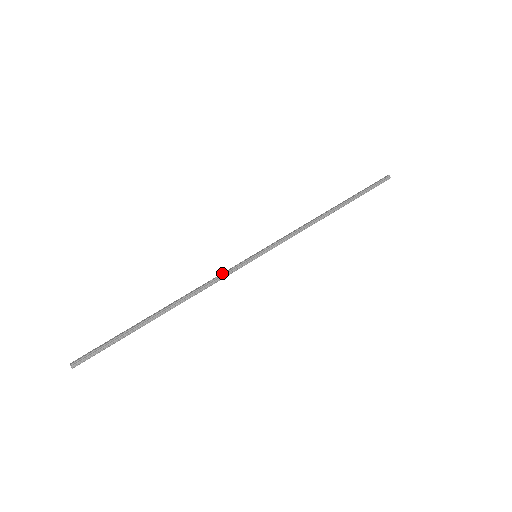
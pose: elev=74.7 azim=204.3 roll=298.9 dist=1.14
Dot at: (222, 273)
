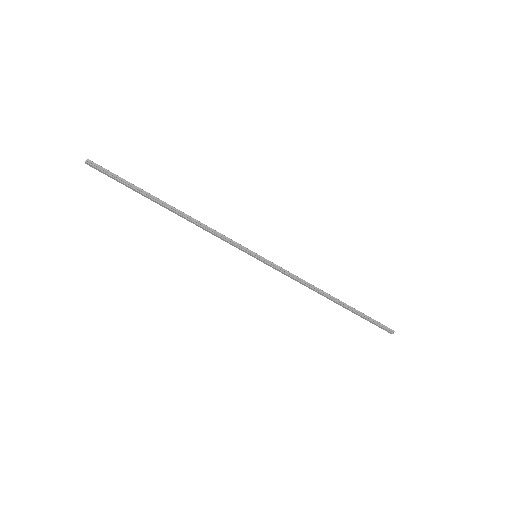
Dot at: (225, 237)
